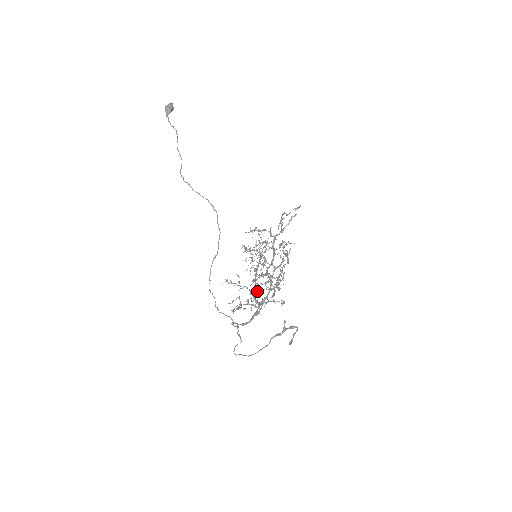
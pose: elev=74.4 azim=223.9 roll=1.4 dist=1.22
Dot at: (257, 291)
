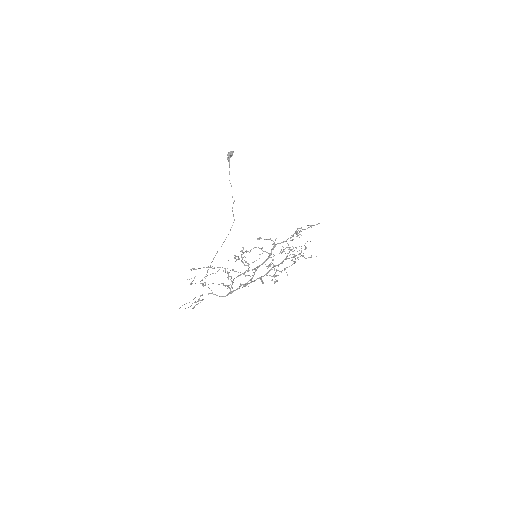
Dot at: (262, 280)
